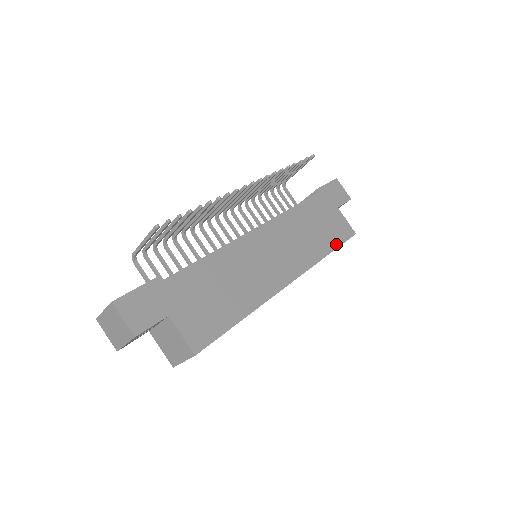
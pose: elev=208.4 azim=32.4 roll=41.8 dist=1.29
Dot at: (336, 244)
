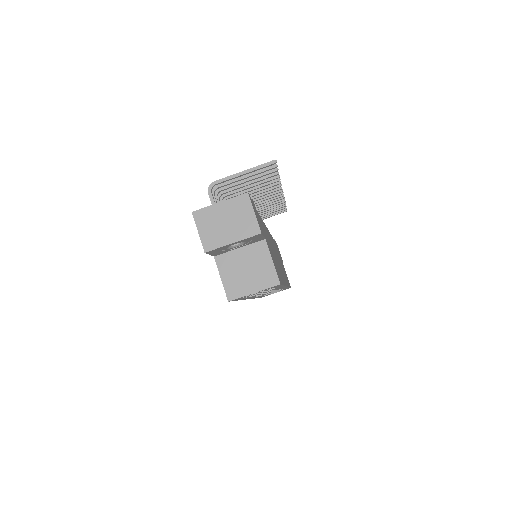
Dot at: occluded
